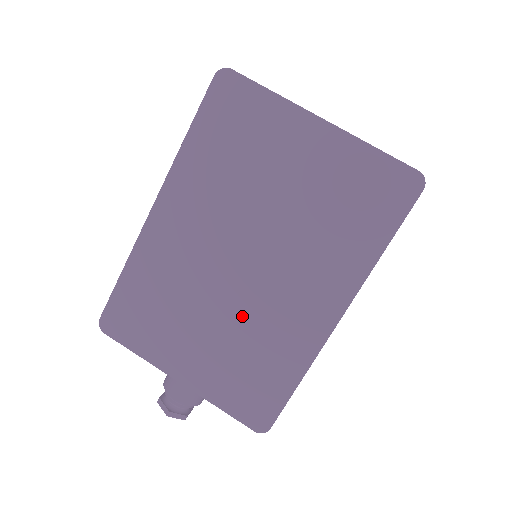
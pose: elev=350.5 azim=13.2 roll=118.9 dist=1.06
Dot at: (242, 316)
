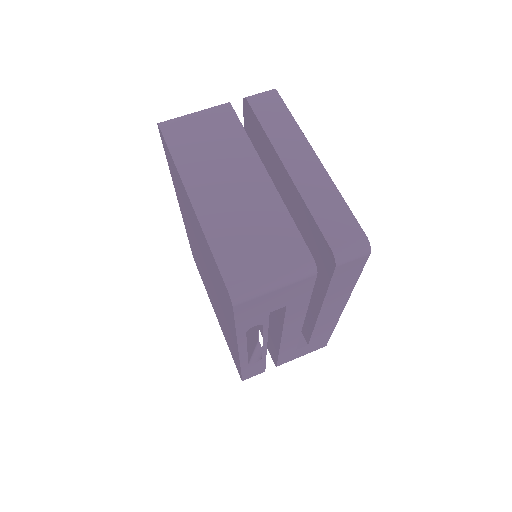
Dot at: (216, 305)
